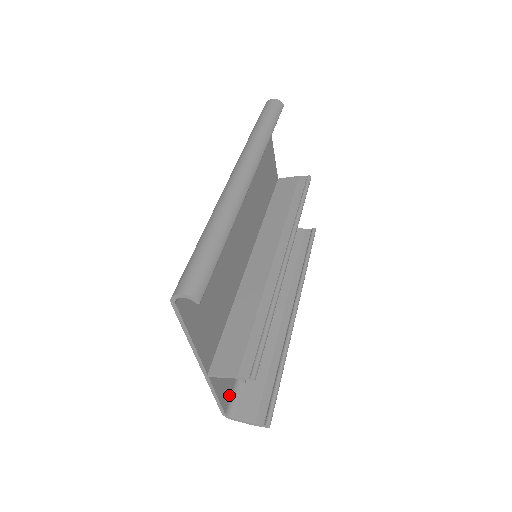
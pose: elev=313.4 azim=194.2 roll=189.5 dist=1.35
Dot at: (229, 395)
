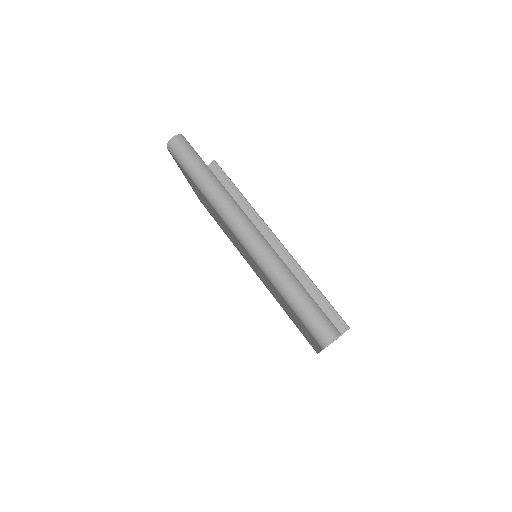
Dot at: occluded
